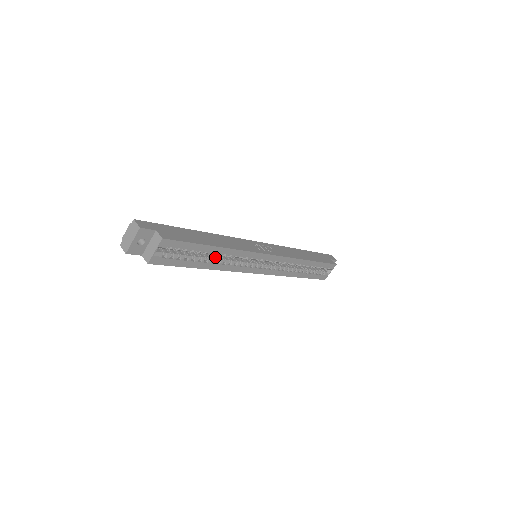
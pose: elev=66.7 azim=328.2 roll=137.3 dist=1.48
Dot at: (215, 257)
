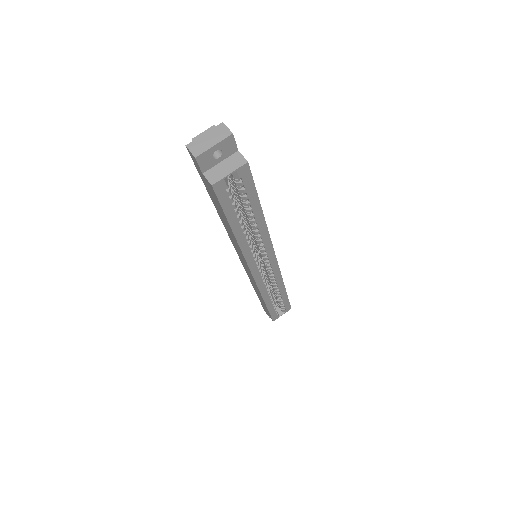
Dot at: occluded
